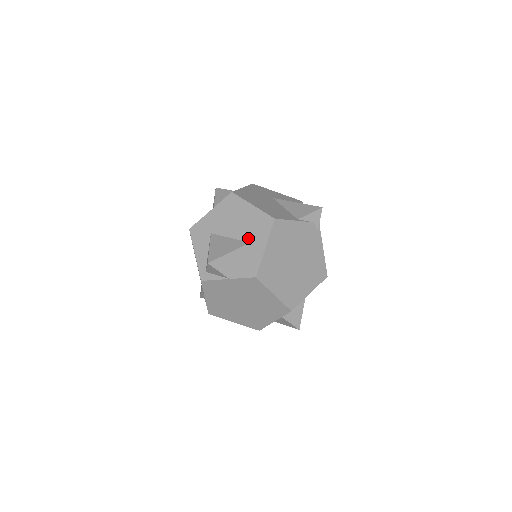
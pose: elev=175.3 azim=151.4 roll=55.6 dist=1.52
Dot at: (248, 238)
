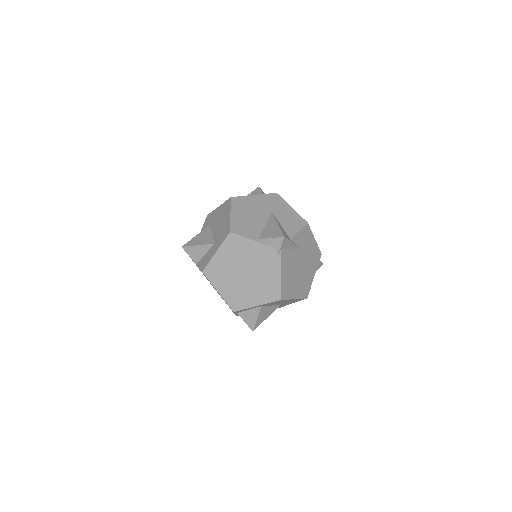
Dot at: (215, 239)
